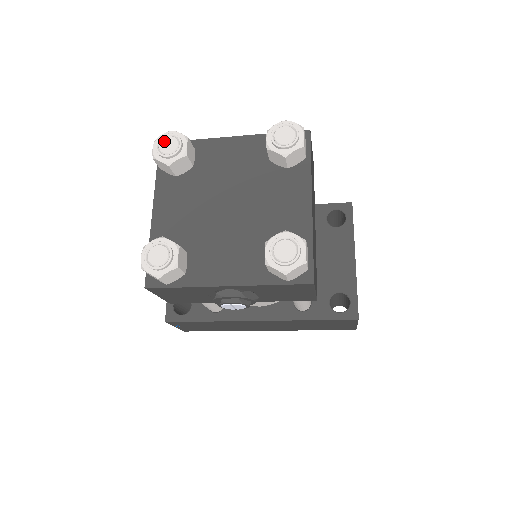
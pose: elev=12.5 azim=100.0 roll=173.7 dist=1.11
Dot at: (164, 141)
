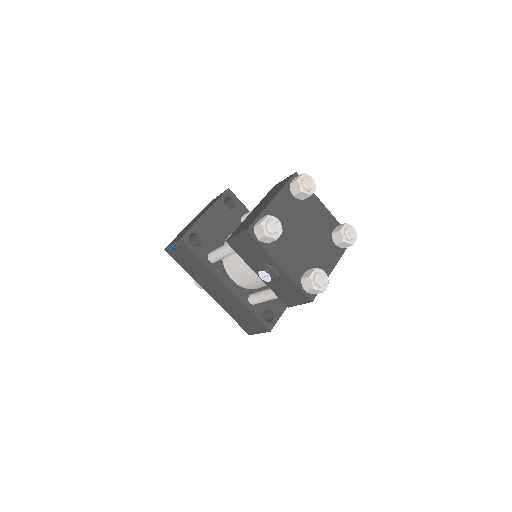
Dot at: (308, 179)
